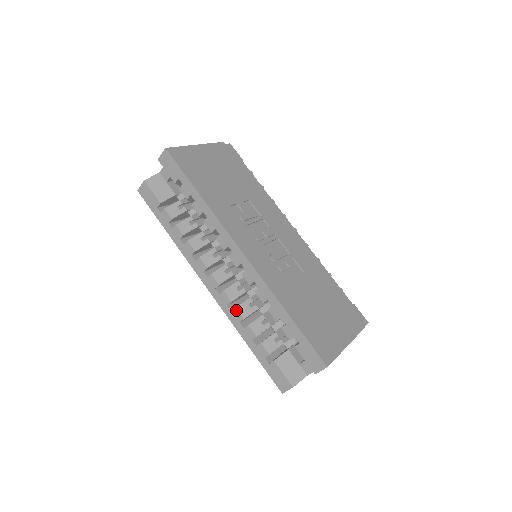
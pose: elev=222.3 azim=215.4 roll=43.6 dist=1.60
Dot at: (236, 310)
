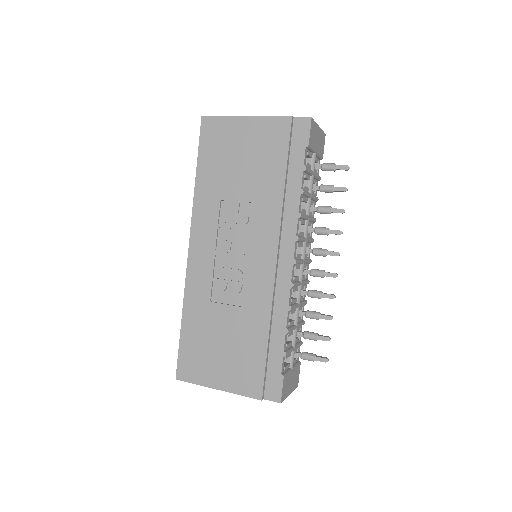
Dot at: occluded
